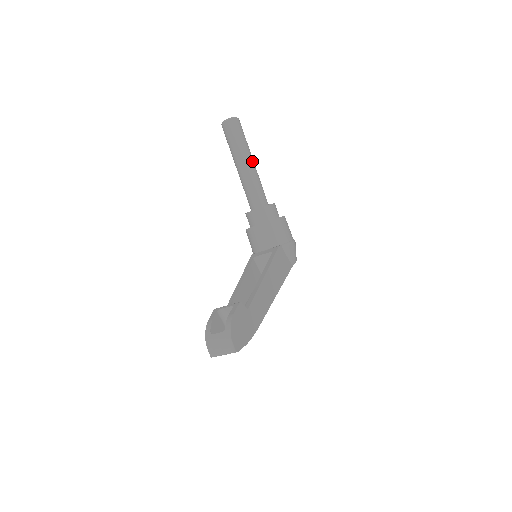
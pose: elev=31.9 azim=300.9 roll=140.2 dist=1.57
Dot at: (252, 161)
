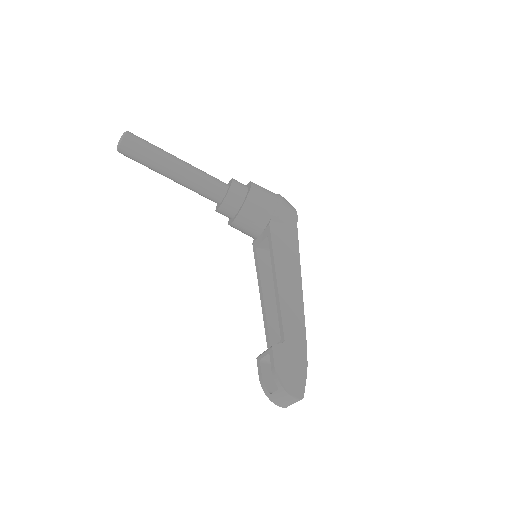
Dot at: (177, 162)
